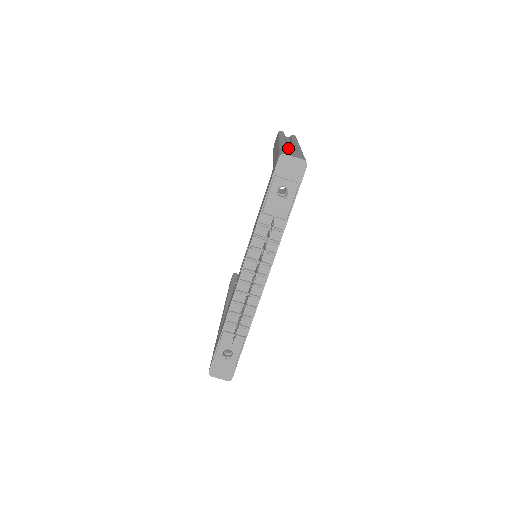
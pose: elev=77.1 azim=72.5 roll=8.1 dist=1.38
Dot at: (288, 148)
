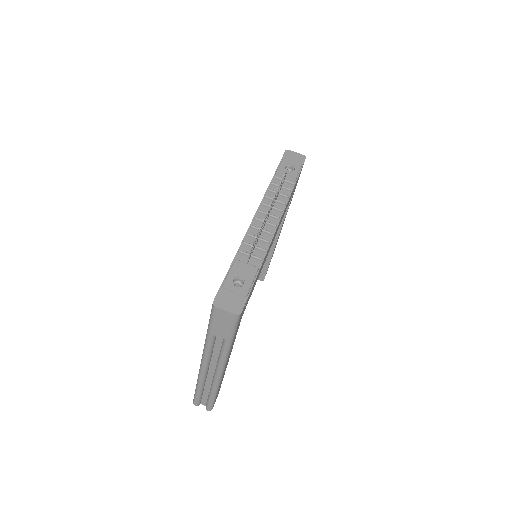
Dot at: occluded
